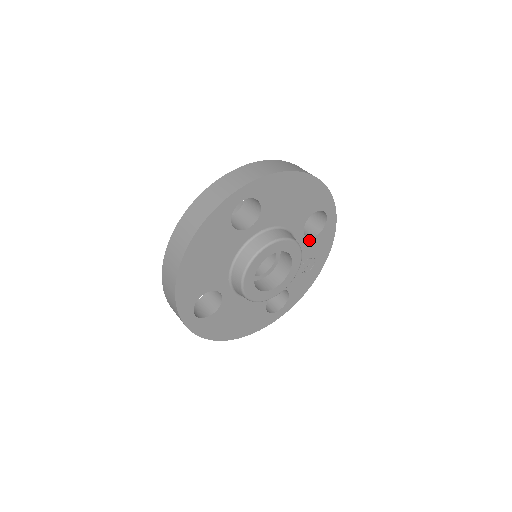
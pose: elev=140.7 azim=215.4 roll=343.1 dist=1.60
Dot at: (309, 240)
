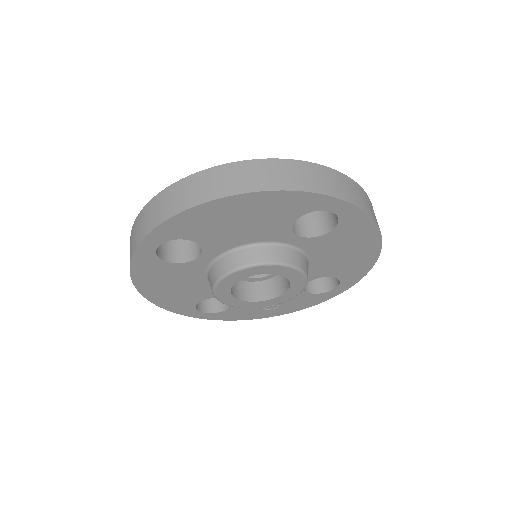
Dot at: occluded
